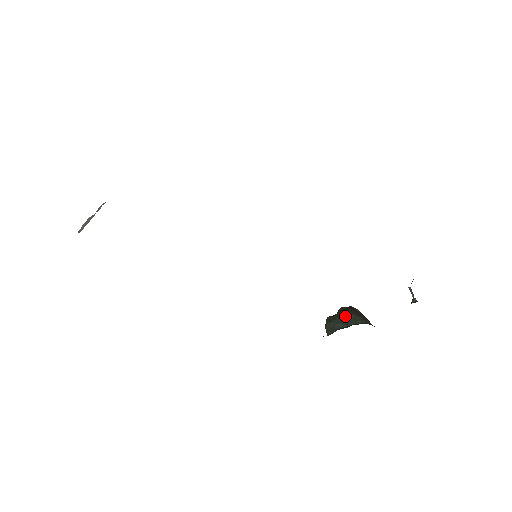
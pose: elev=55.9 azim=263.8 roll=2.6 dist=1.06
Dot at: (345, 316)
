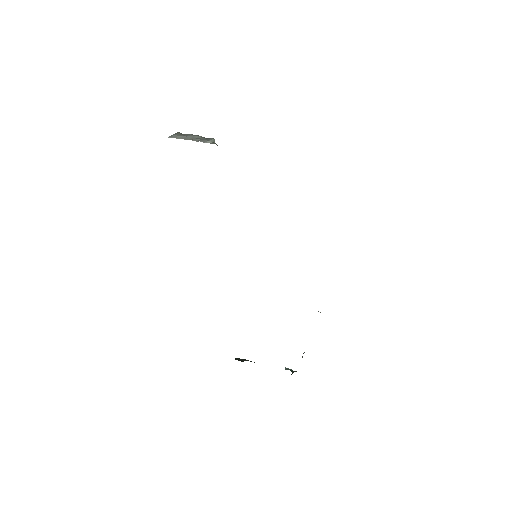
Dot at: occluded
